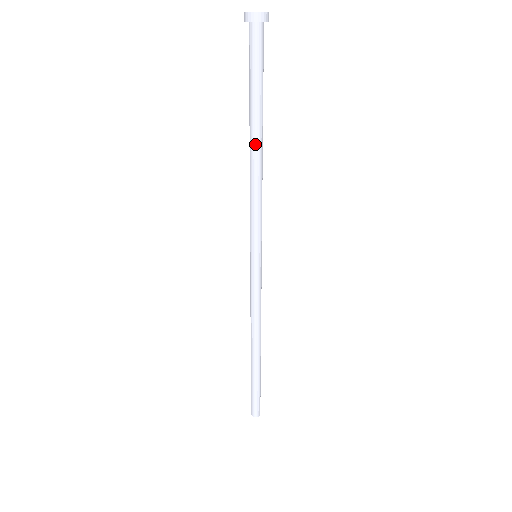
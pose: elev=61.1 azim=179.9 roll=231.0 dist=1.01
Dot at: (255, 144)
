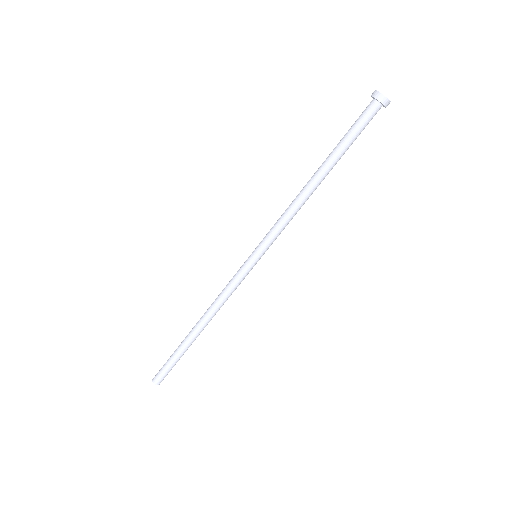
Dot at: (321, 179)
